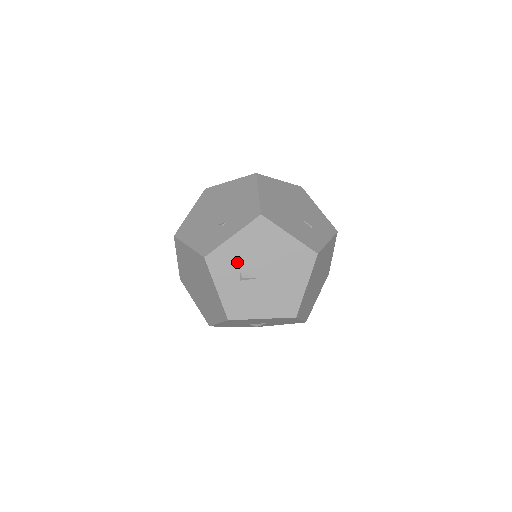
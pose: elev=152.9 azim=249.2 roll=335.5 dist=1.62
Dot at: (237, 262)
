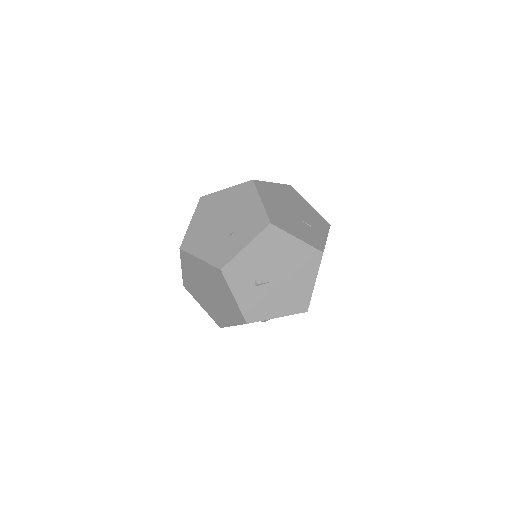
Dot at: (251, 270)
